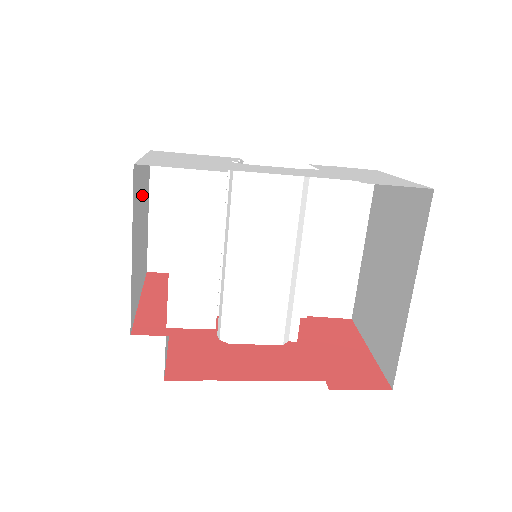
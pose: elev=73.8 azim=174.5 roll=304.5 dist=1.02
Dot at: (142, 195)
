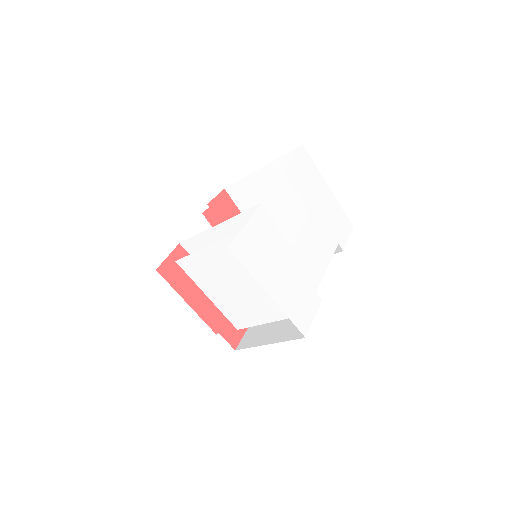
Dot at: occluded
